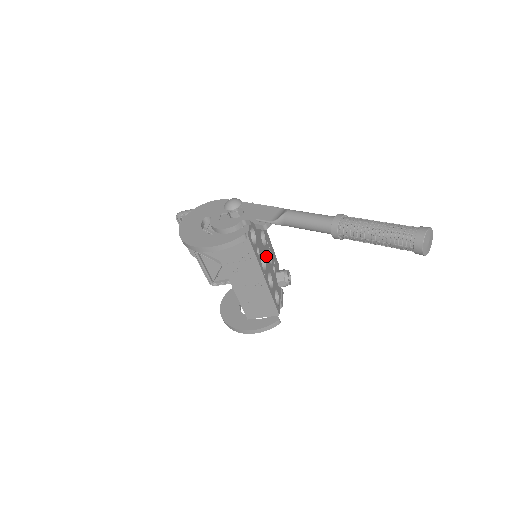
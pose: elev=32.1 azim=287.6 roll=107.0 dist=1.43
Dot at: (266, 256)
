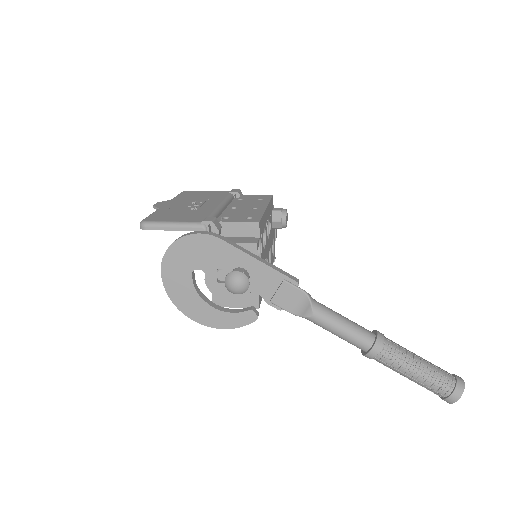
Dot at: (267, 247)
